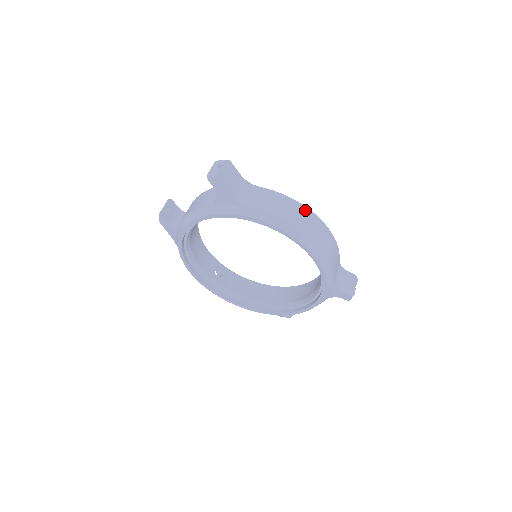
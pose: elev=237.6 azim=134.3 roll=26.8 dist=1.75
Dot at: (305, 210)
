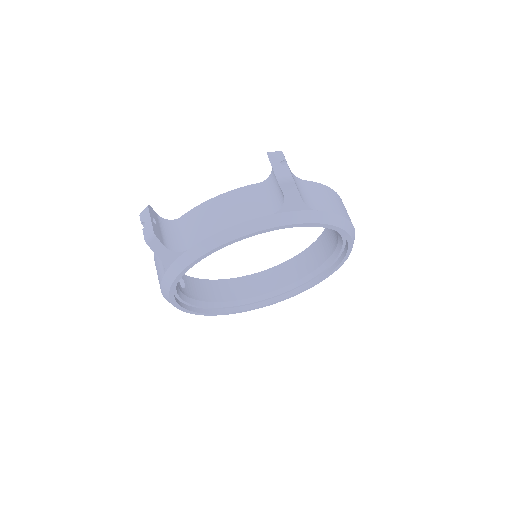
Dot at: (341, 200)
